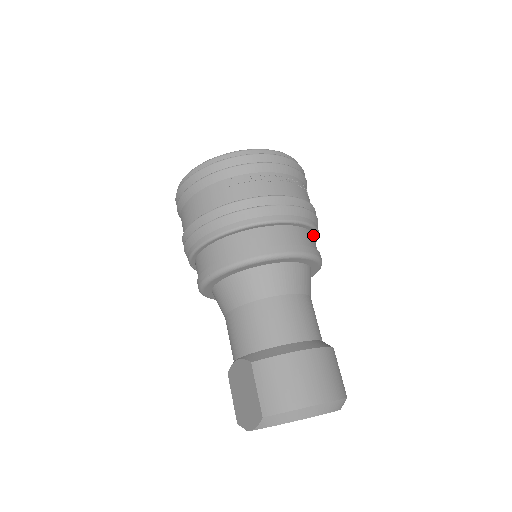
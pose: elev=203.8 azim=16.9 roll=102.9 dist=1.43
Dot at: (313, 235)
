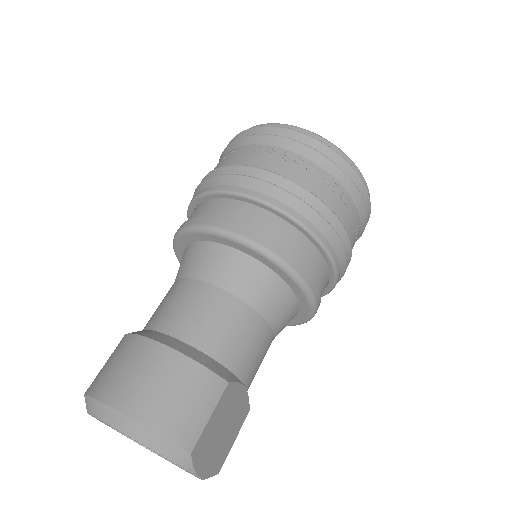
Dot at: (311, 238)
